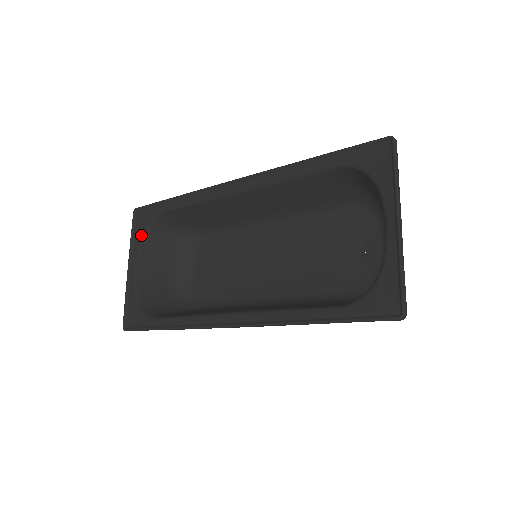
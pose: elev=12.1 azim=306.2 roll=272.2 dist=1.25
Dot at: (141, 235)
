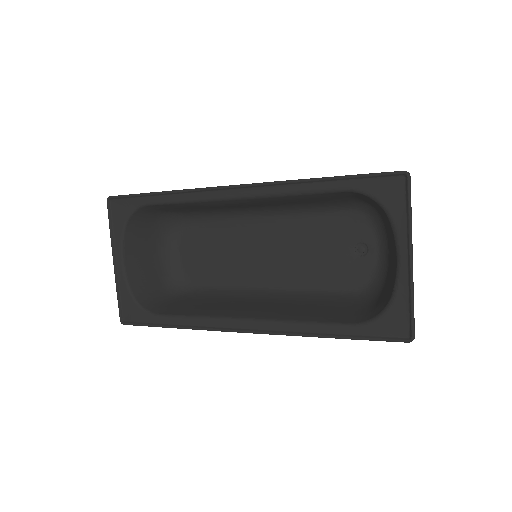
Dot at: (122, 228)
